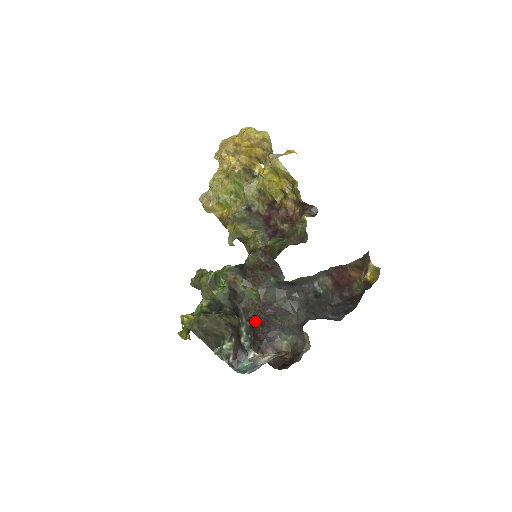
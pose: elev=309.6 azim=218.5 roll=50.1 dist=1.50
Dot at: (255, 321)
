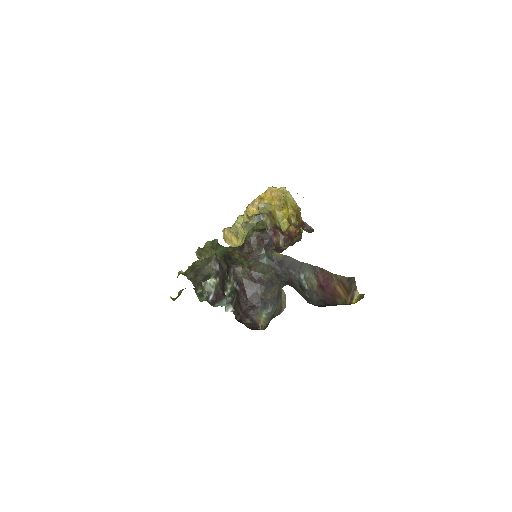
Dot at: (241, 288)
